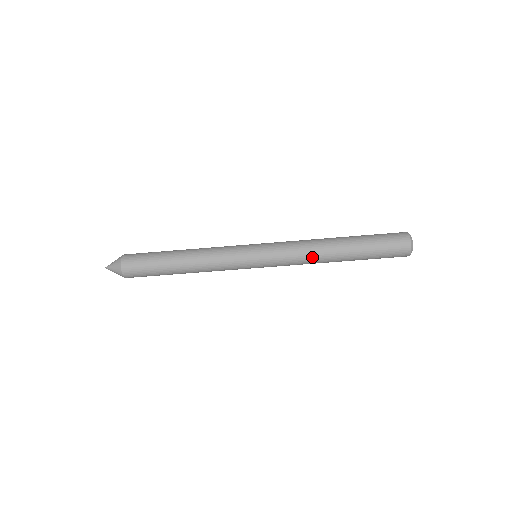
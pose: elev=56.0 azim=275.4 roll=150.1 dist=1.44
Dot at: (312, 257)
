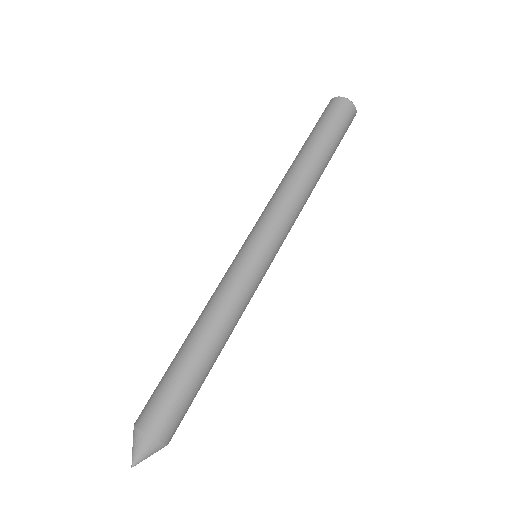
Dot at: (300, 193)
